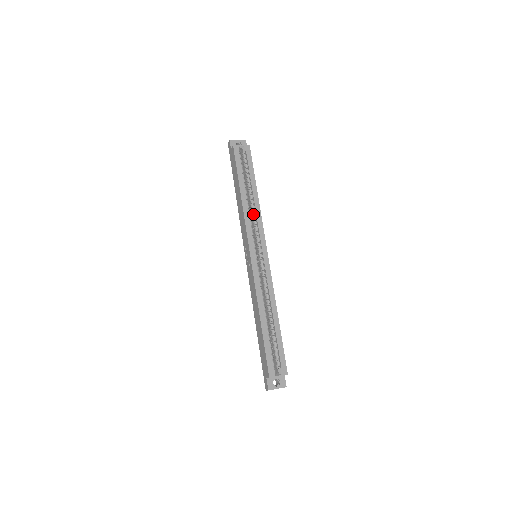
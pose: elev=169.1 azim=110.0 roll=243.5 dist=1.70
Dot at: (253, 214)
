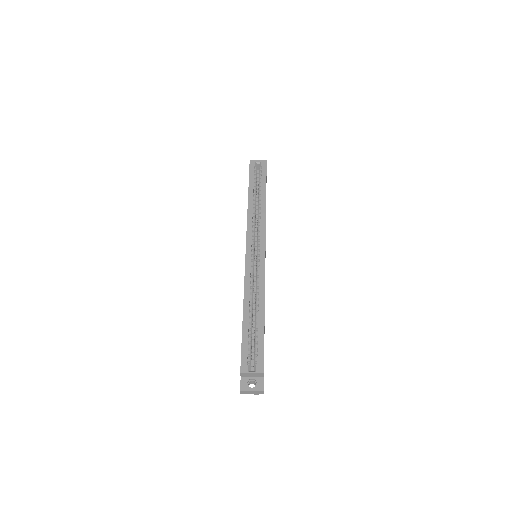
Dot at: (258, 217)
